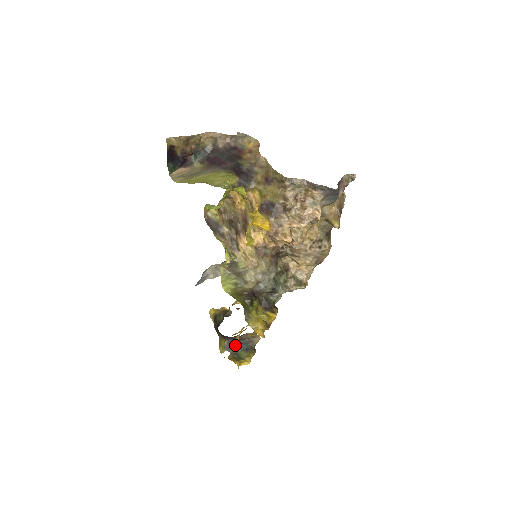
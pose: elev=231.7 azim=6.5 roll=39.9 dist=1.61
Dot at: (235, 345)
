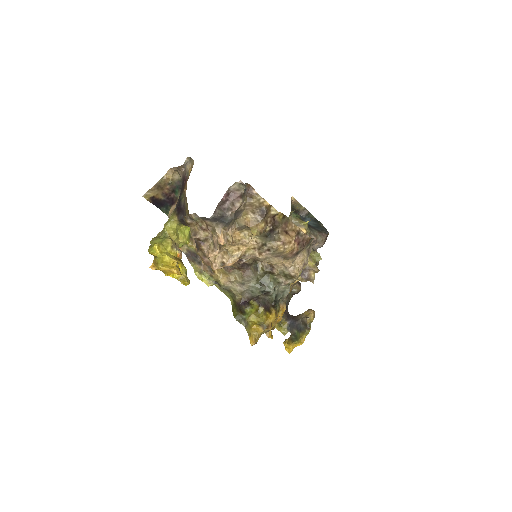
Dot at: (293, 326)
